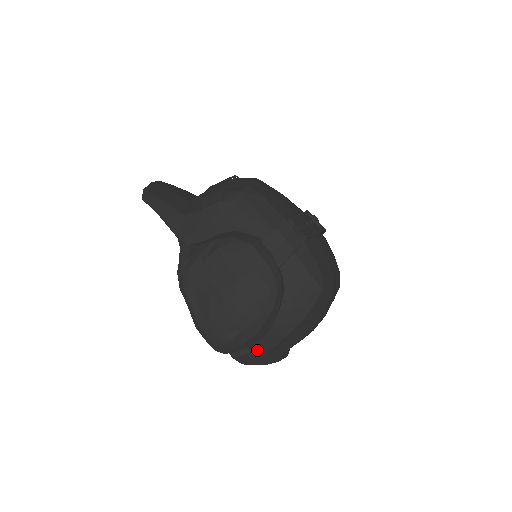
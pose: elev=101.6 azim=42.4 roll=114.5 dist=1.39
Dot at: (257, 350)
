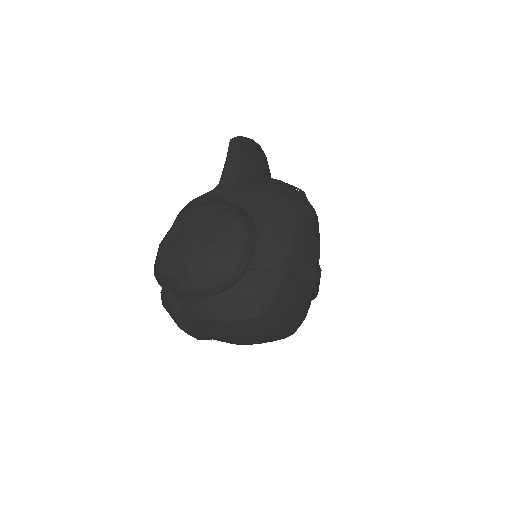
Dot at: (178, 305)
